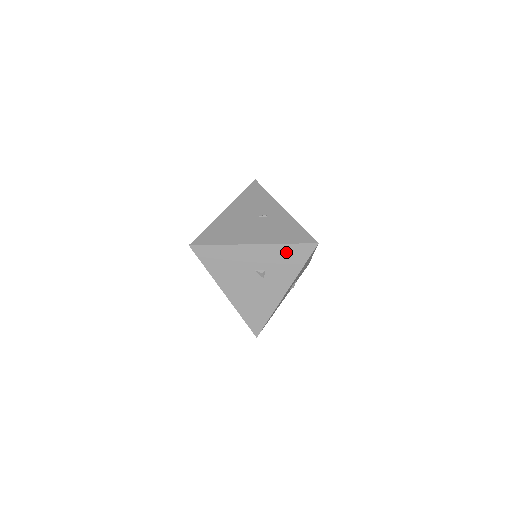
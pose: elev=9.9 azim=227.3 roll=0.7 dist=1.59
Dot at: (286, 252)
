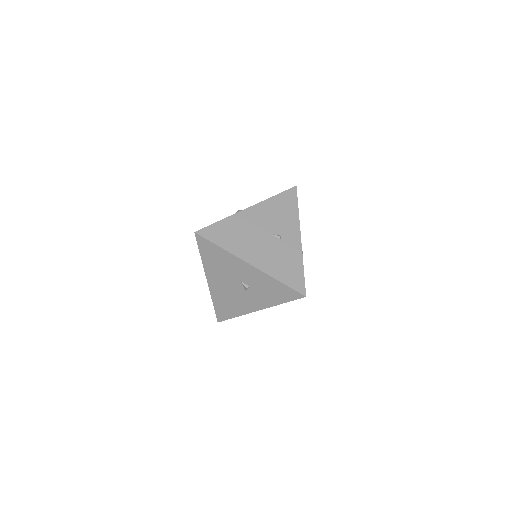
Dot at: (275, 286)
